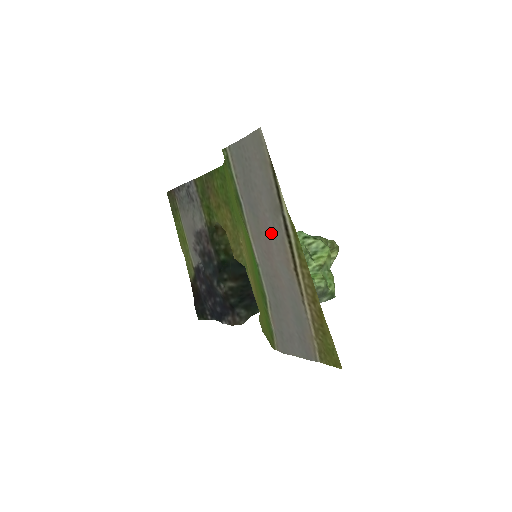
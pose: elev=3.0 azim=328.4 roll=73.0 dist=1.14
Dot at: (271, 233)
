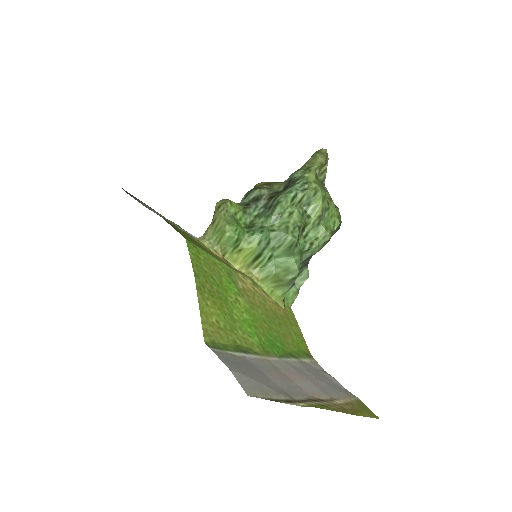
Dot at: (288, 384)
